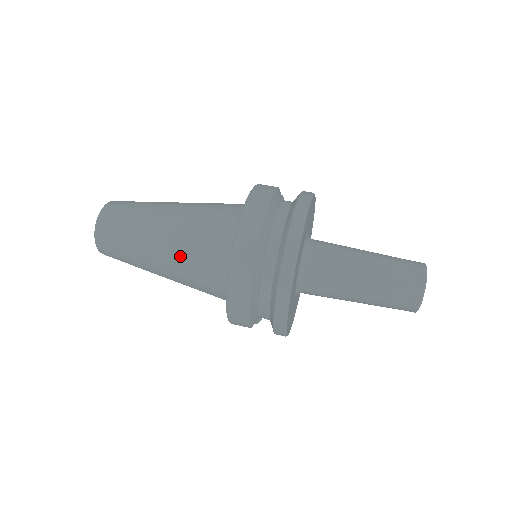
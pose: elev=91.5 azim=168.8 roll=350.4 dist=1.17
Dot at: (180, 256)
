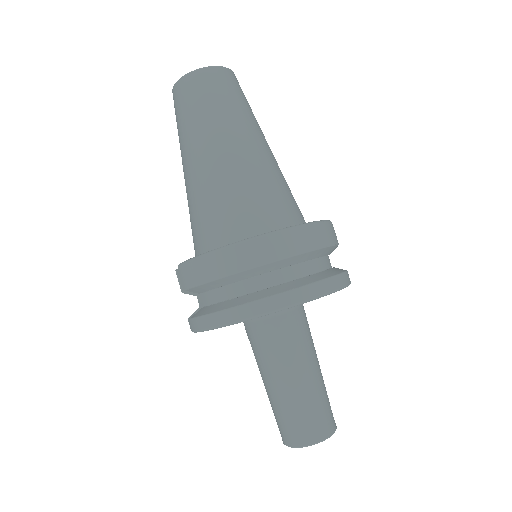
Dot at: (227, 177)
